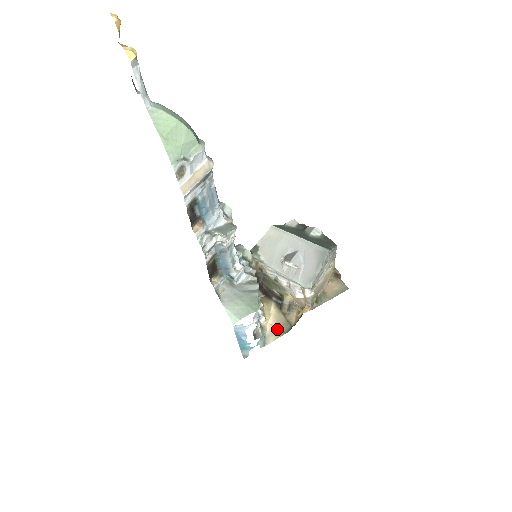
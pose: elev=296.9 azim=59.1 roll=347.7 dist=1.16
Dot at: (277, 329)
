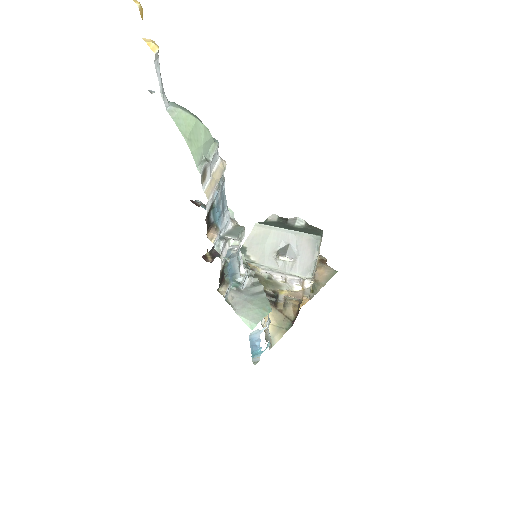
Dot at: (279, 327)
